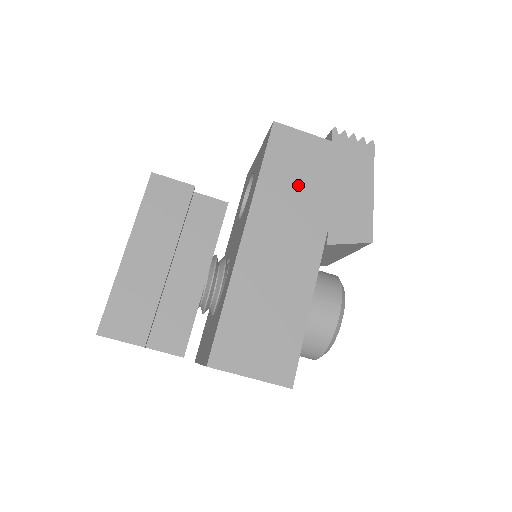
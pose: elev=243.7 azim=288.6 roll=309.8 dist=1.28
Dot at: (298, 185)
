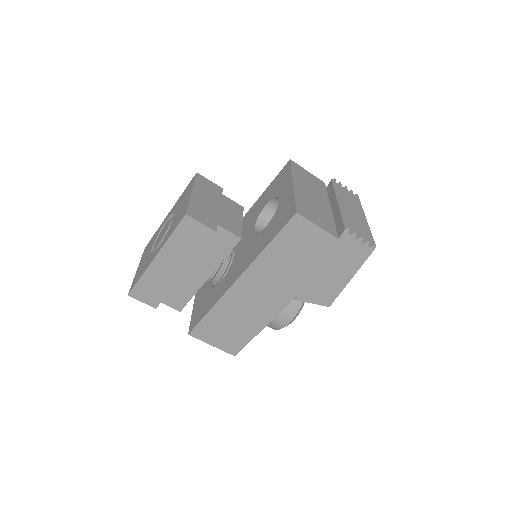
Dot at: (293, 262)
